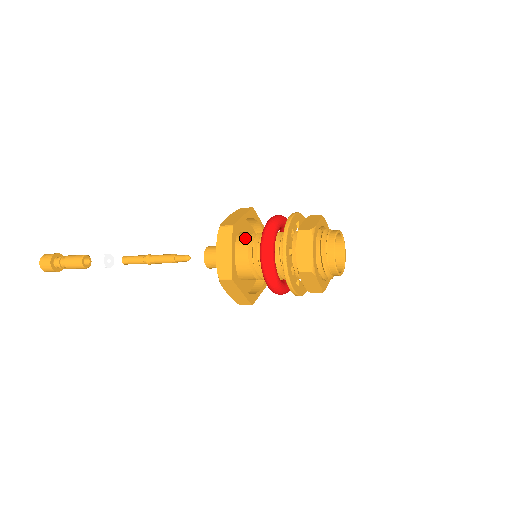
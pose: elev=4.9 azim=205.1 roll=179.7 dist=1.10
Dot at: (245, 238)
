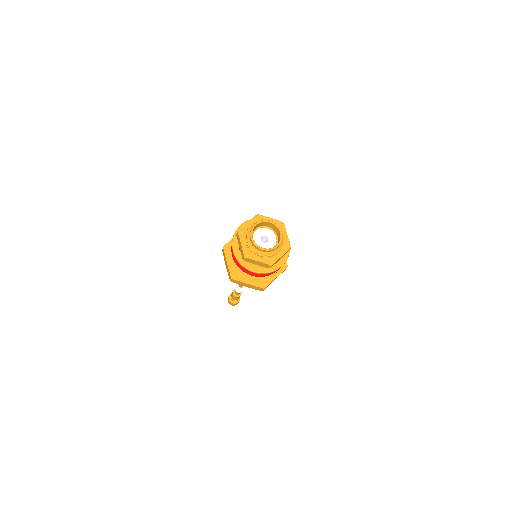
Dot at: occluded
